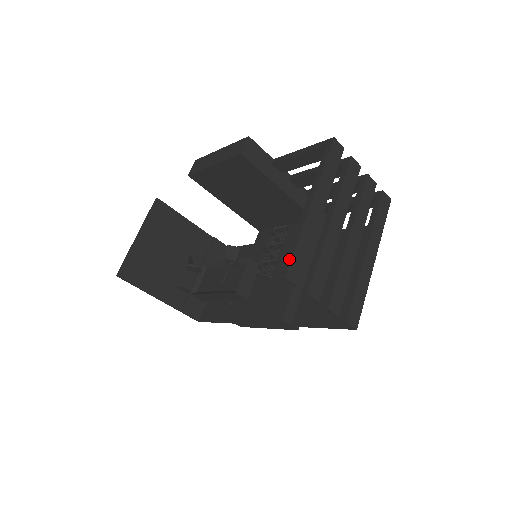
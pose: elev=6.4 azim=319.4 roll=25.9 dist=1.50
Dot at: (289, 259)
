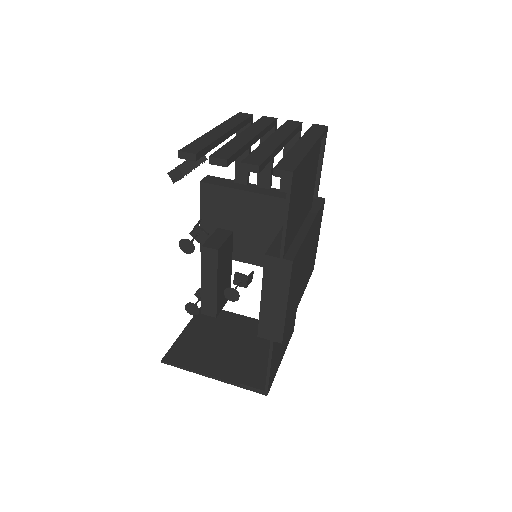
Dot at: occluded
